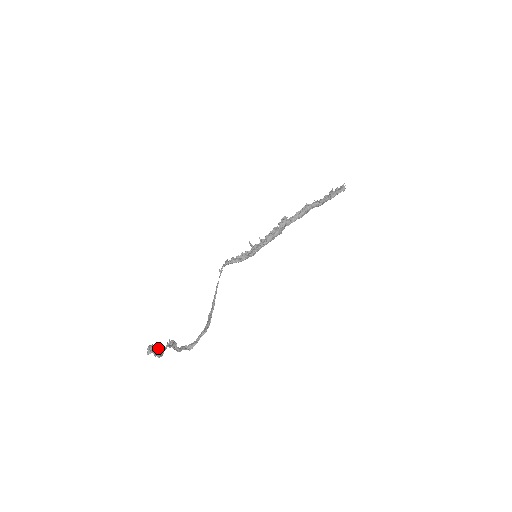
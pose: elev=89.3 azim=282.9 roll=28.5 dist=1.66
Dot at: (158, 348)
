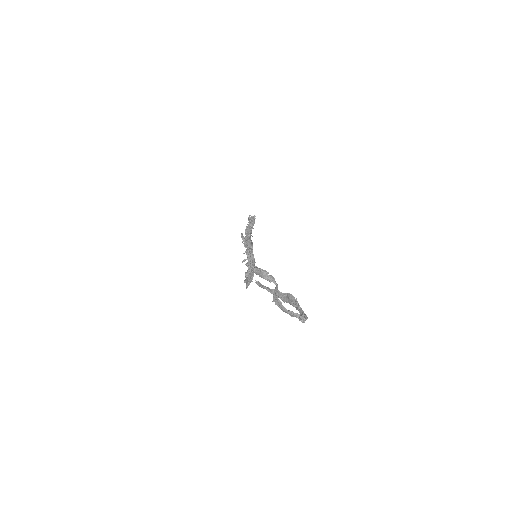
Dot at: occluded
